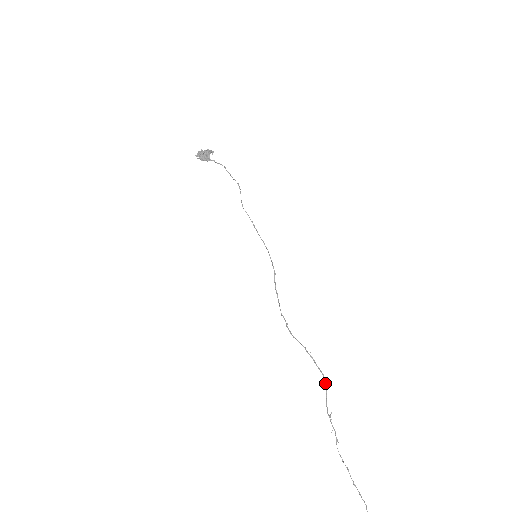
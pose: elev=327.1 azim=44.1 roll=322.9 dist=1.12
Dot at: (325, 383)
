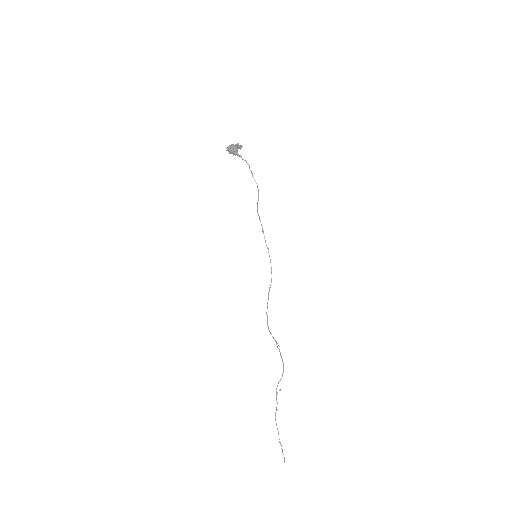
Dot at: (283, 371)
